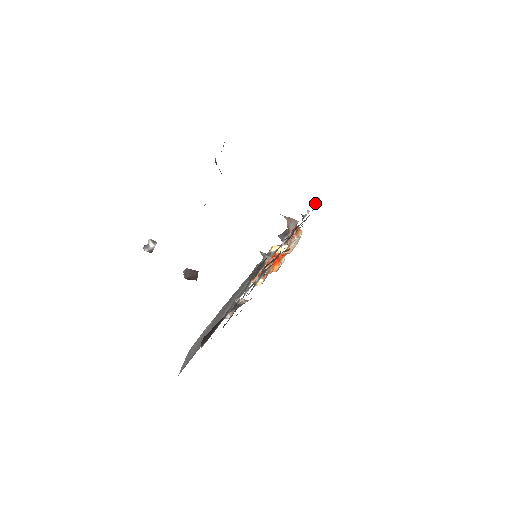
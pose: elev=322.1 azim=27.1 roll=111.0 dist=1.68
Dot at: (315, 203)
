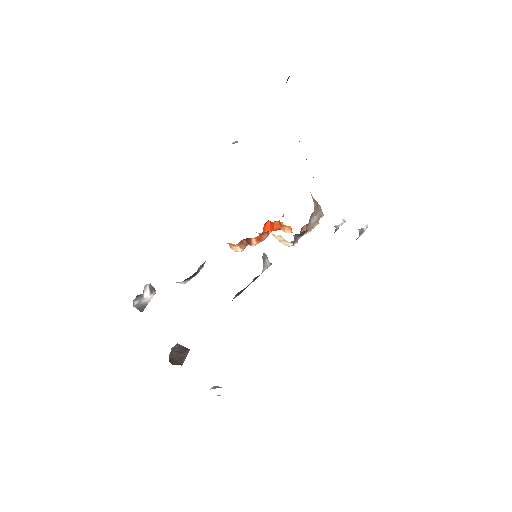
Dot at: (360, 235)
